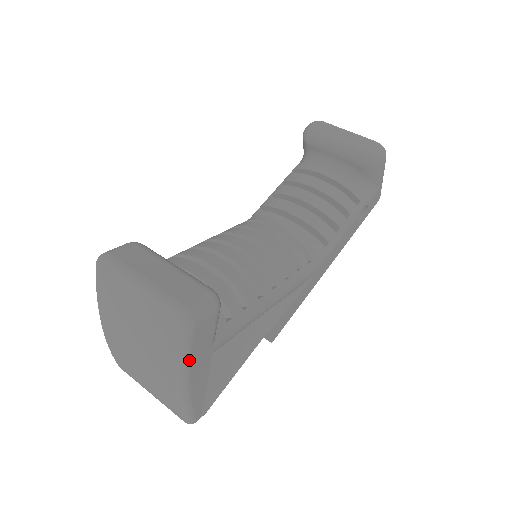
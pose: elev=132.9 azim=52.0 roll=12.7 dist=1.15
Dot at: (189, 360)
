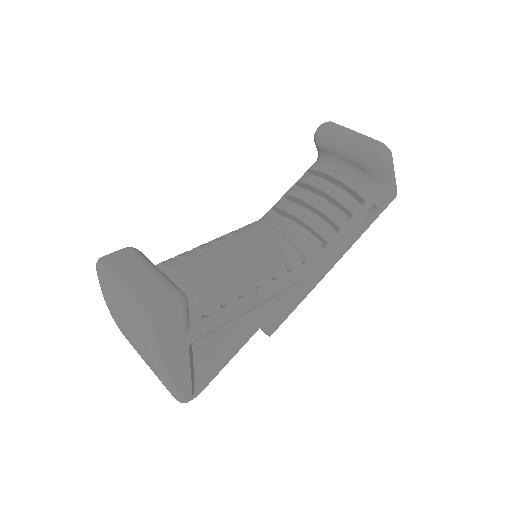
Dot at: (160, 351)
